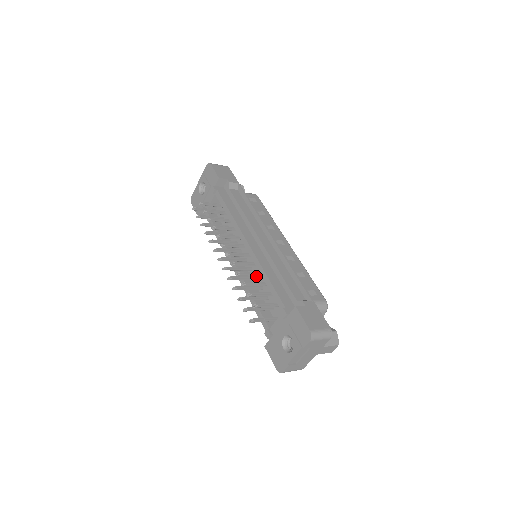
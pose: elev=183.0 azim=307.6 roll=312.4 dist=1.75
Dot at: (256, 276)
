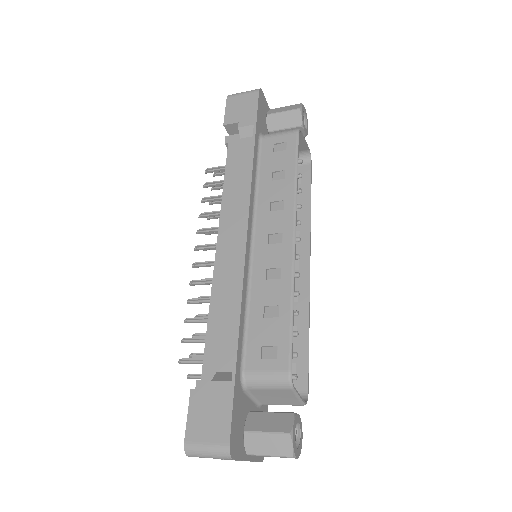
Dot at: occluded
